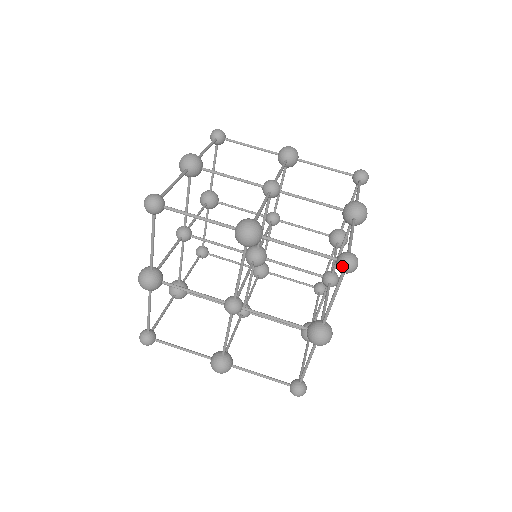
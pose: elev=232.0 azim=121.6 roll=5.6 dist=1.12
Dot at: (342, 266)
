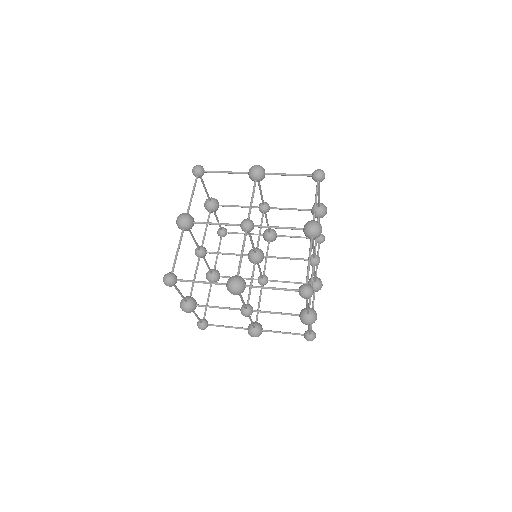
Dot at: (316, 171)
